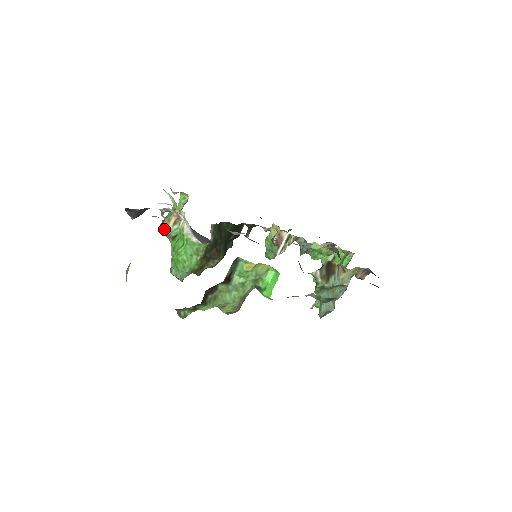
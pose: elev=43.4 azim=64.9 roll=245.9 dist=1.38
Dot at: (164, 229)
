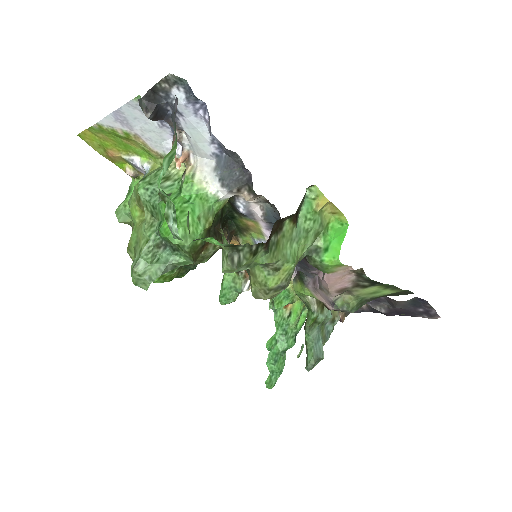
Dot at: (149, 184)
